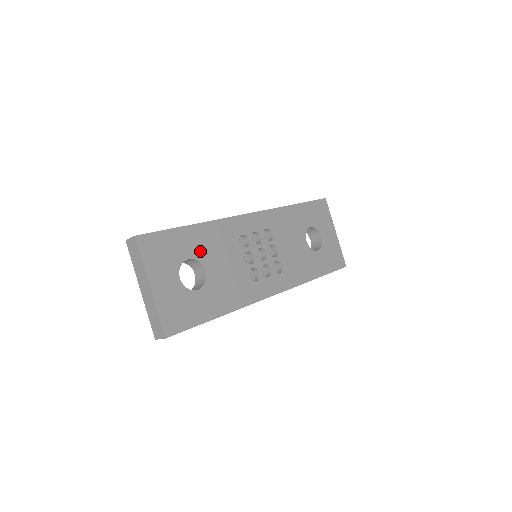
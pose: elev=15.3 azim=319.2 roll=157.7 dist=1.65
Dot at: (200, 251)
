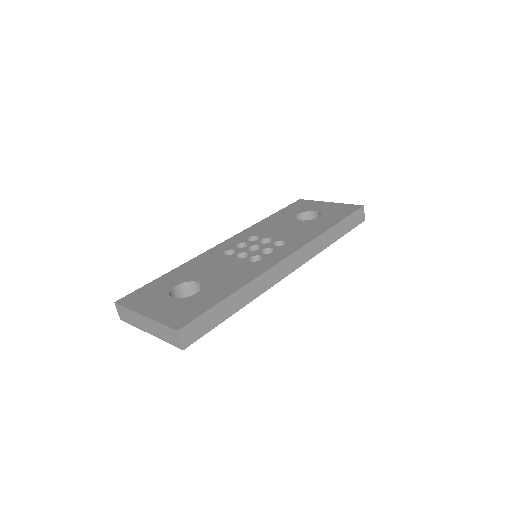
Dot at: (185, 278)
